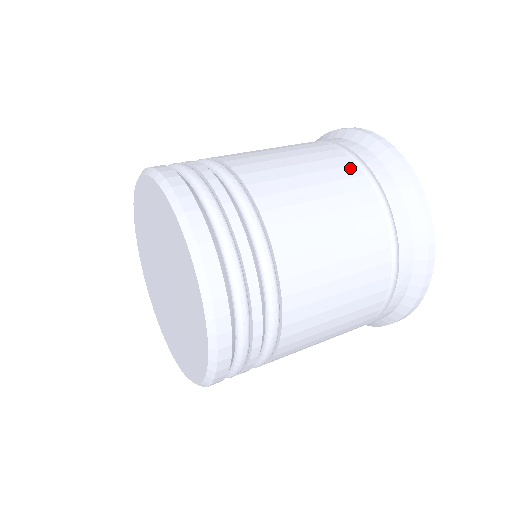
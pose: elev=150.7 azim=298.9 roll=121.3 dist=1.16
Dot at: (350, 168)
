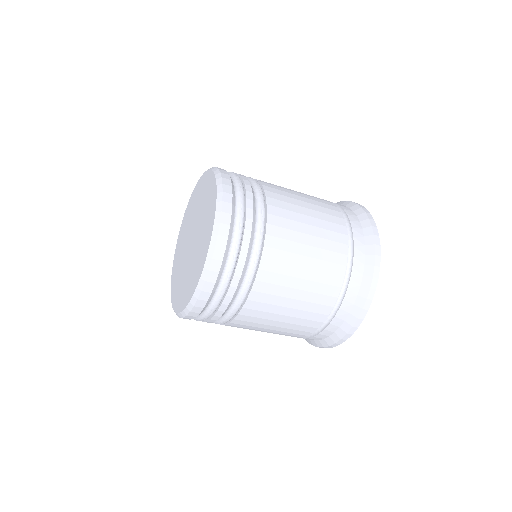
Dot at: (338, 219)
